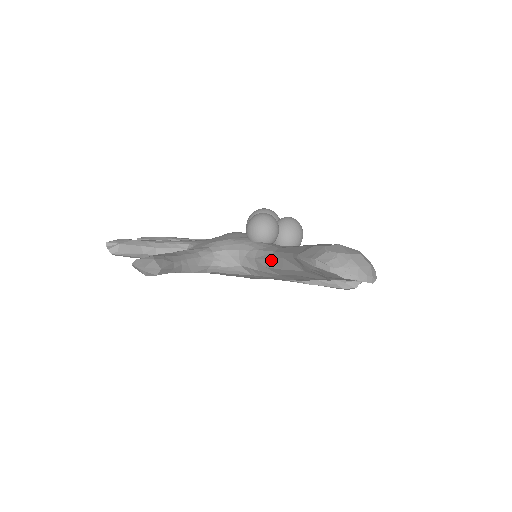
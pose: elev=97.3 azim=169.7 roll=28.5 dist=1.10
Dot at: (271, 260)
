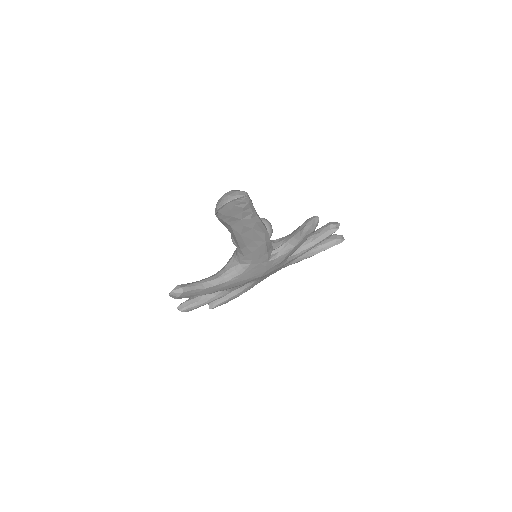
Dot at: (235, 242)
